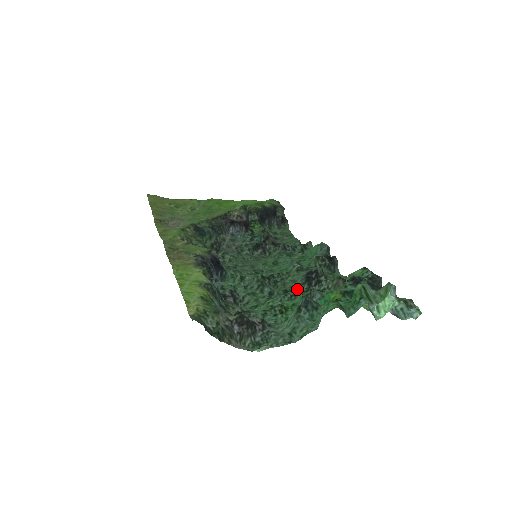
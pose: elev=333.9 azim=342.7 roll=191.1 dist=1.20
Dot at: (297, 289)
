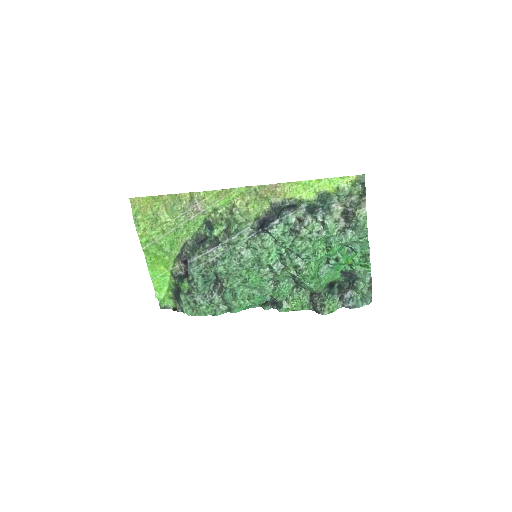
Dot at: (294, 276)
